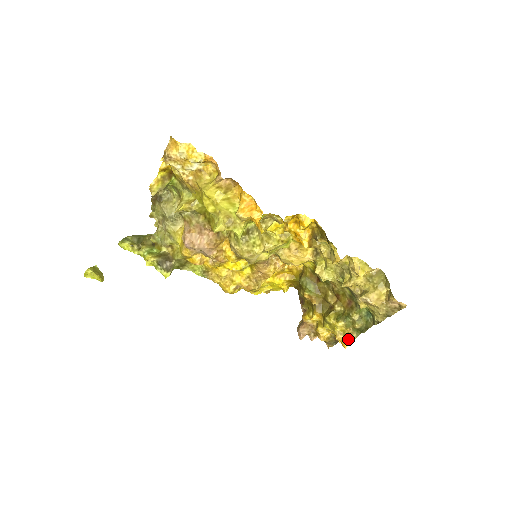
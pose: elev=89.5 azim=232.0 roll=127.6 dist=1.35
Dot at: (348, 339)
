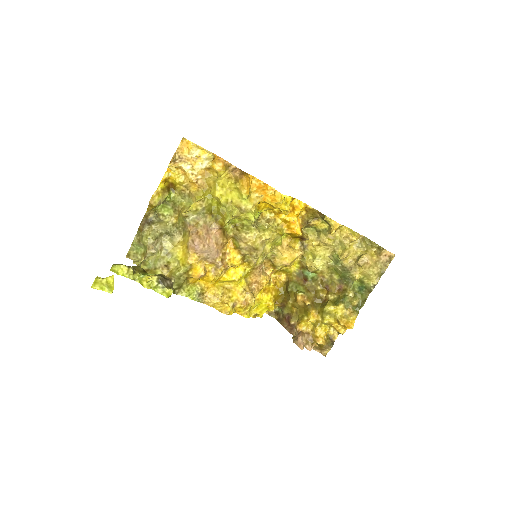
Dot at: (351, 319)
